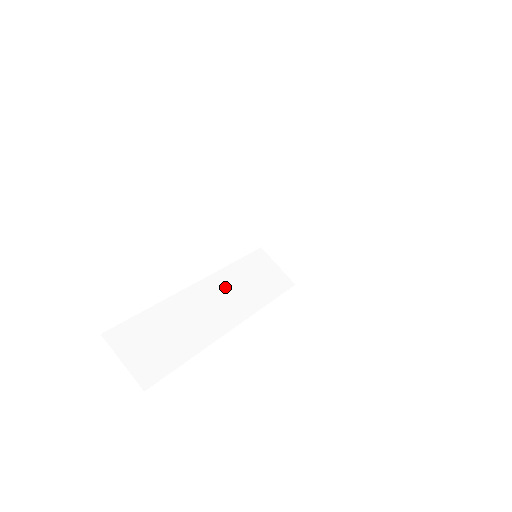
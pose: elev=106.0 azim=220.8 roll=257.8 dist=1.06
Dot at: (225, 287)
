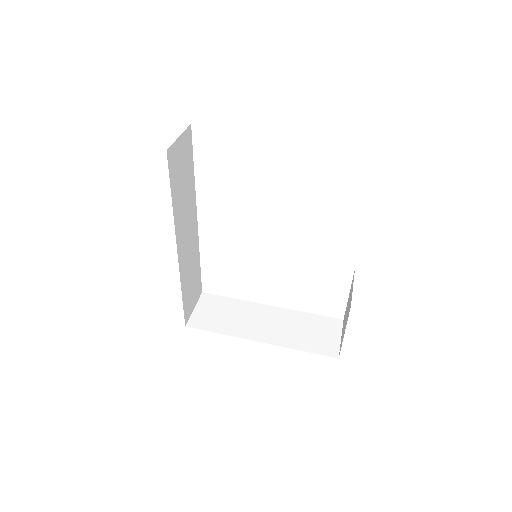
Dot at: (193, 249)
